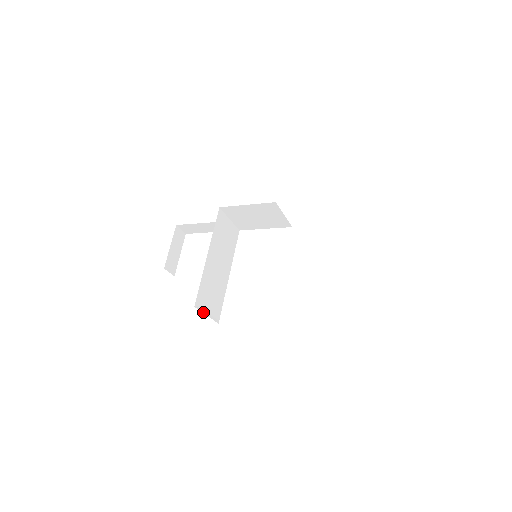
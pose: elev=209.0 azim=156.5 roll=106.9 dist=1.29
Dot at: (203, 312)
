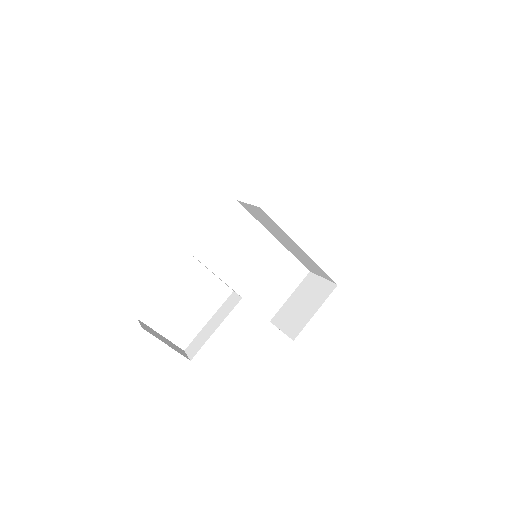
Dot at: occluded
